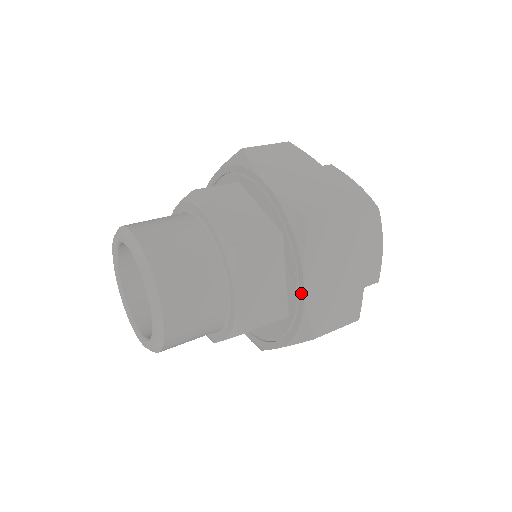
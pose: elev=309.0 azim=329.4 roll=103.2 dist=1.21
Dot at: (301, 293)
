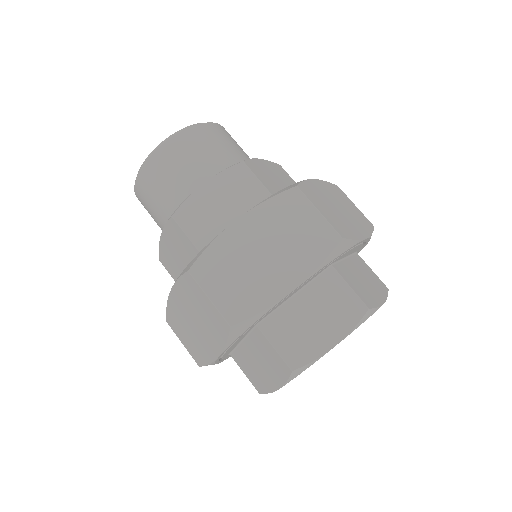
Dot at: (229, 227)
